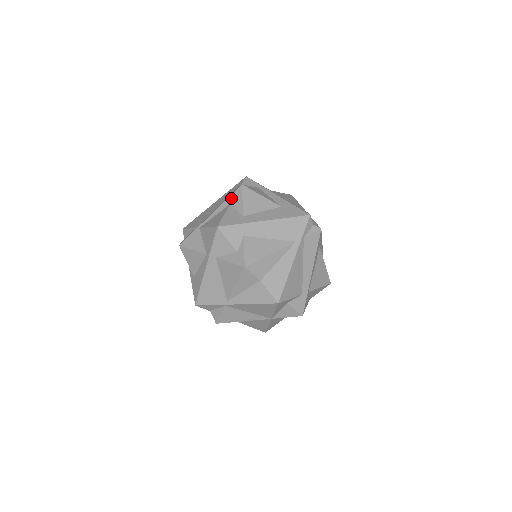
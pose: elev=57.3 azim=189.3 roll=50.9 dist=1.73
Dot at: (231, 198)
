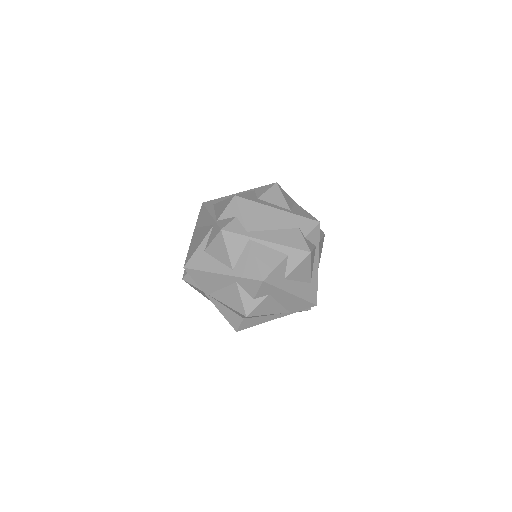
Dot at: (294, 251)
